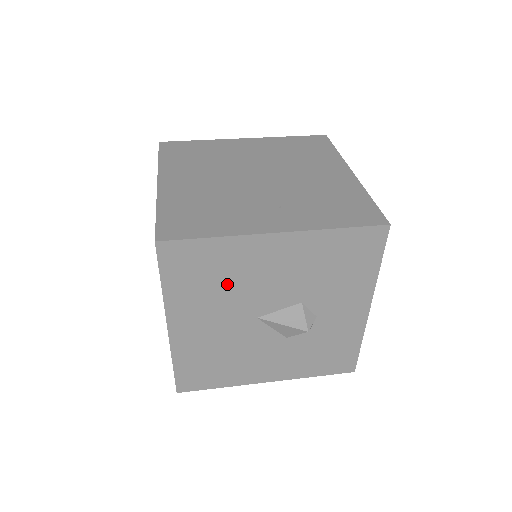
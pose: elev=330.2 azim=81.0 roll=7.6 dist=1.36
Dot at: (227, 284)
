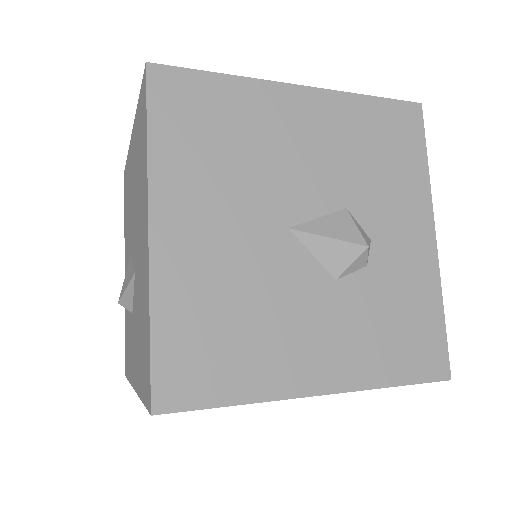
Dot at: (242, 154)
